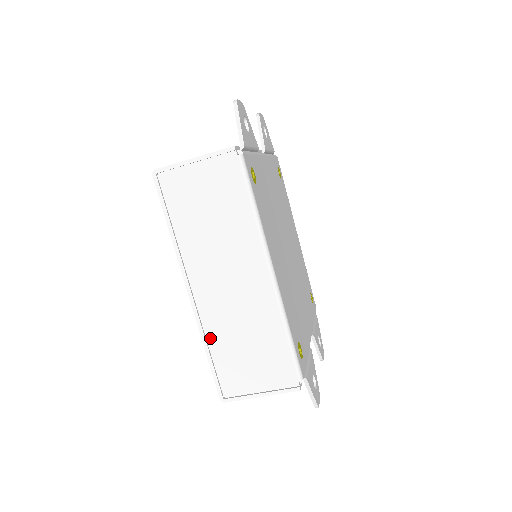
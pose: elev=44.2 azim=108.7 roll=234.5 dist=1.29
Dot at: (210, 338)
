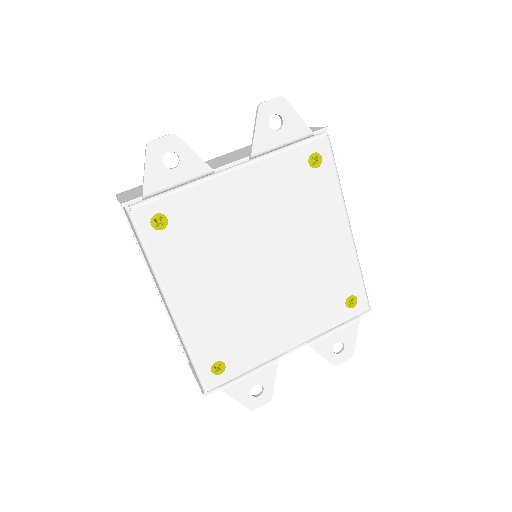
Dot at: (172, 322)
